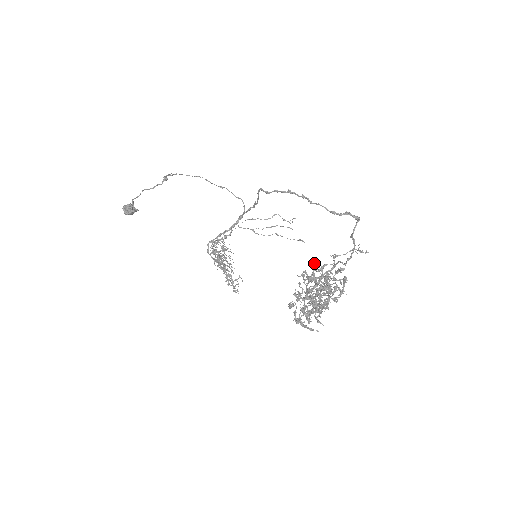
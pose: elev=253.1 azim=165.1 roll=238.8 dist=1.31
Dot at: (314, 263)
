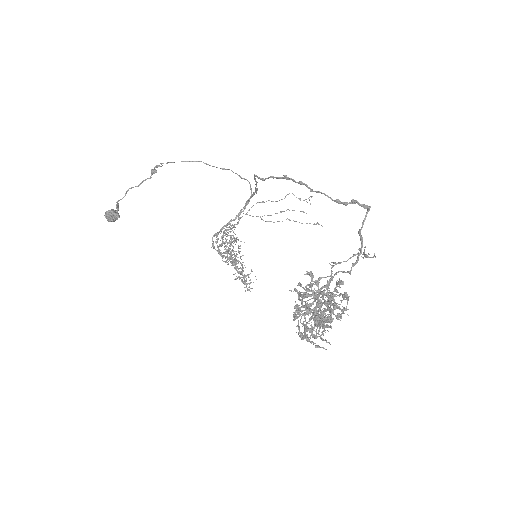
Dot at: (310, 273)
